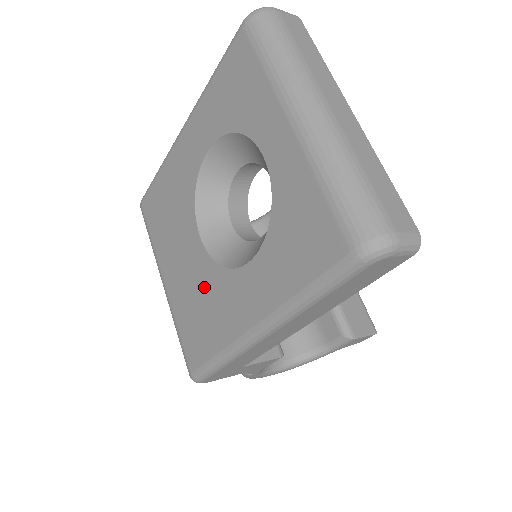
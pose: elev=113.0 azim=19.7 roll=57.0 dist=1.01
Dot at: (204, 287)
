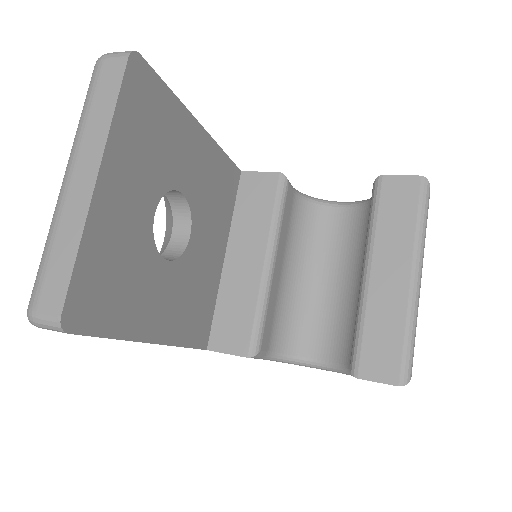
Dot at: occluded
